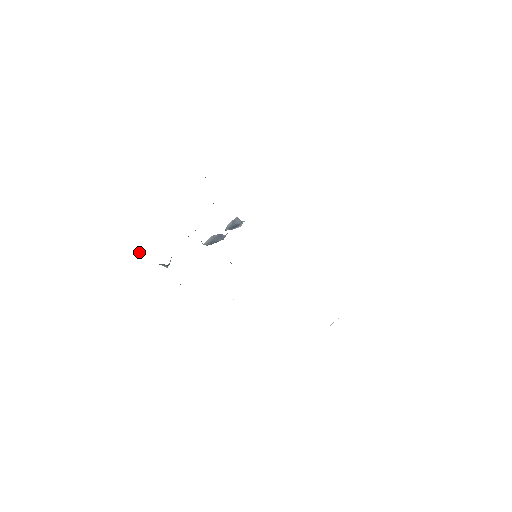
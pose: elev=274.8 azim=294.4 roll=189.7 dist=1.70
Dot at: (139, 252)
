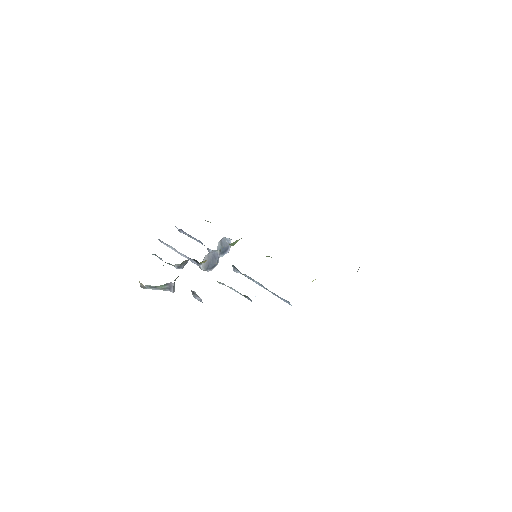
Dot at: occluded
